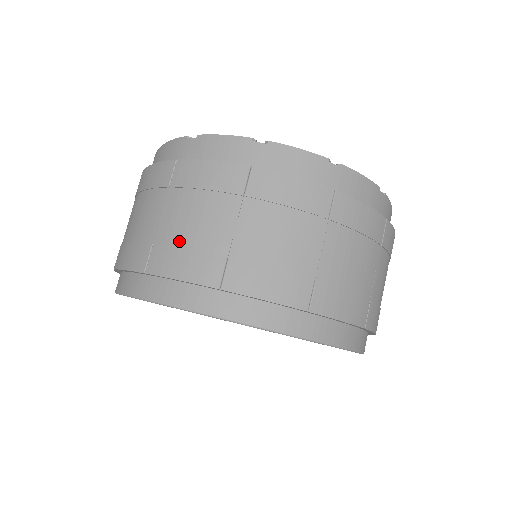
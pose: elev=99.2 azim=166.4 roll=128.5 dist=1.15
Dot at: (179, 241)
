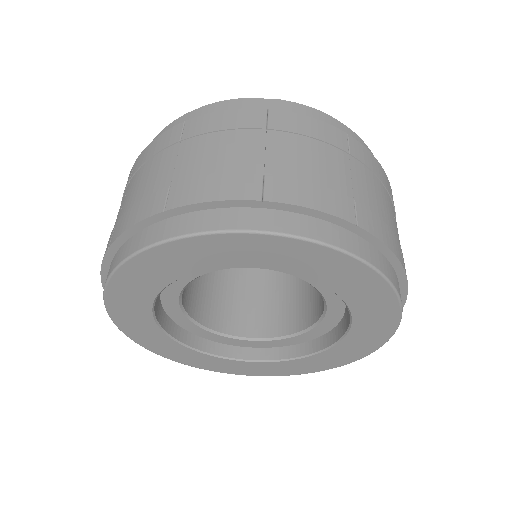
Dot at: (301, 175)
